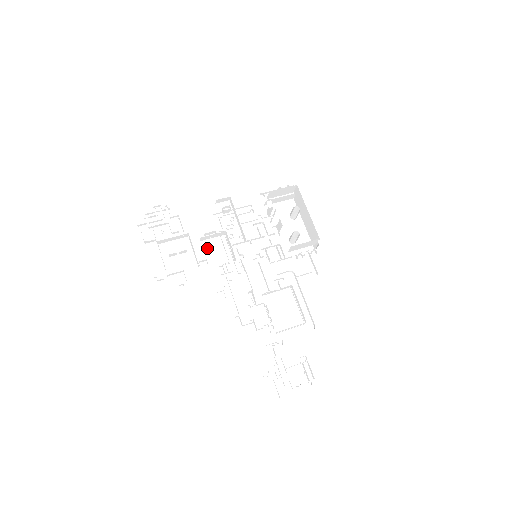
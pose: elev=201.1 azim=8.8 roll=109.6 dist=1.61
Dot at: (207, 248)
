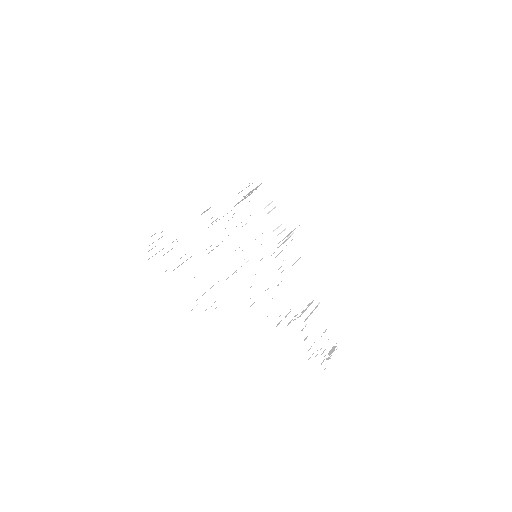
Dot at: (212, 262)
